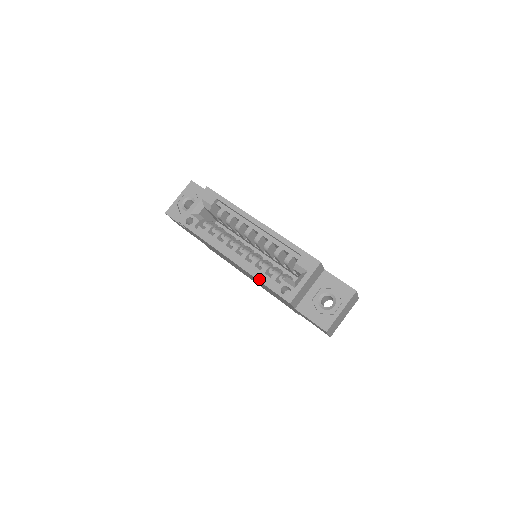
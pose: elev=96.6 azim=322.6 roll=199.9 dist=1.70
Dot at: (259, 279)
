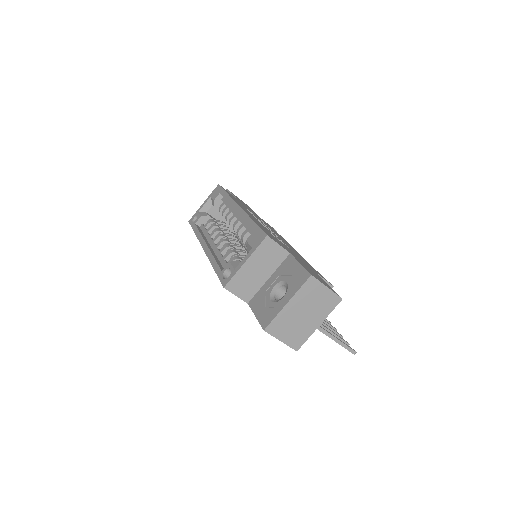
Dot at: (213, 264)
